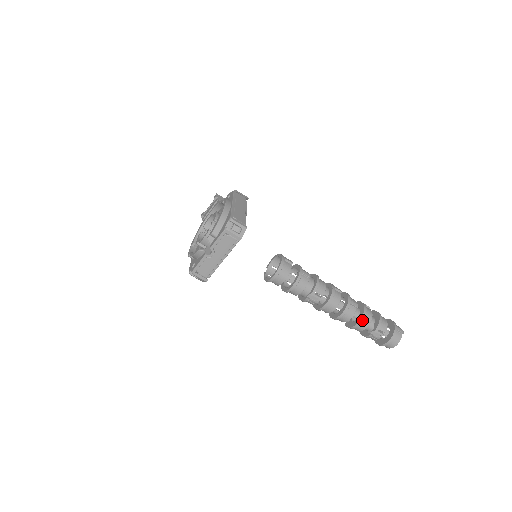
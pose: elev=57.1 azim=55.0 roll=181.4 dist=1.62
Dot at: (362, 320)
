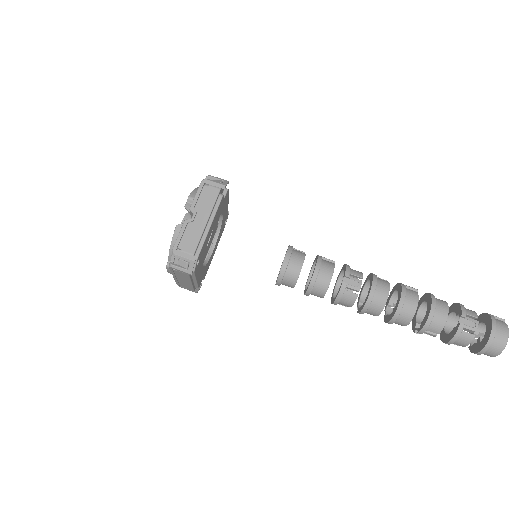
Dot at: (434, 301)
